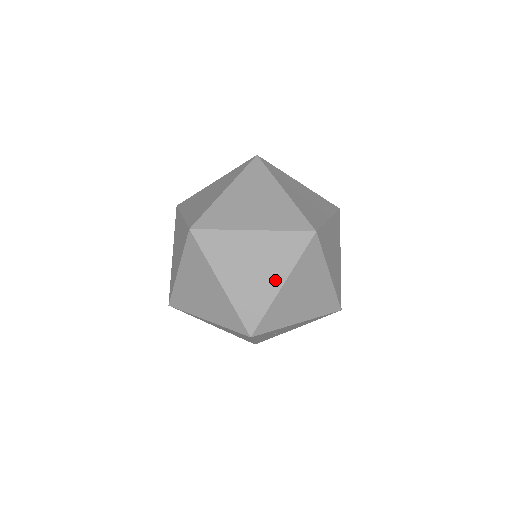
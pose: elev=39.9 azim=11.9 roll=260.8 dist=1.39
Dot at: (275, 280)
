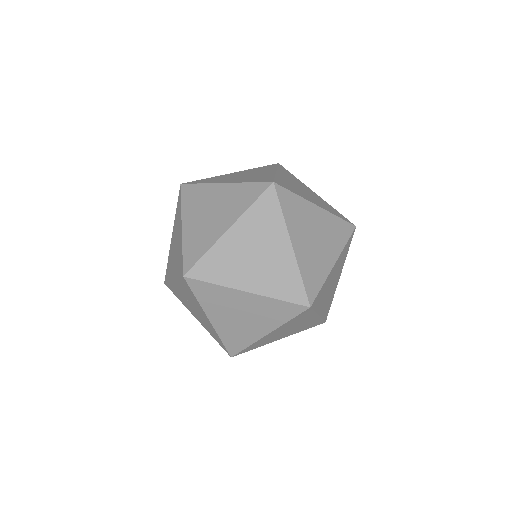
Dot at: (250, 282)
